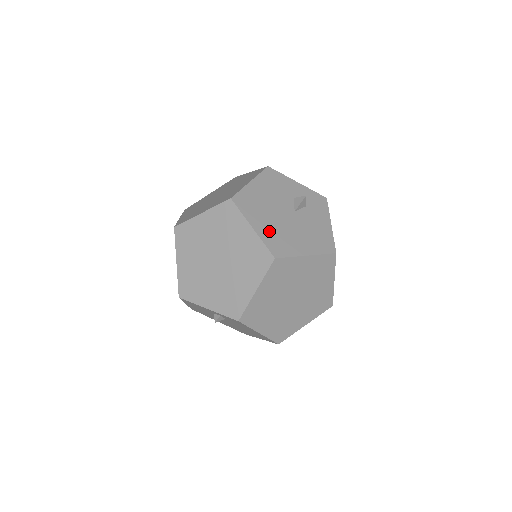
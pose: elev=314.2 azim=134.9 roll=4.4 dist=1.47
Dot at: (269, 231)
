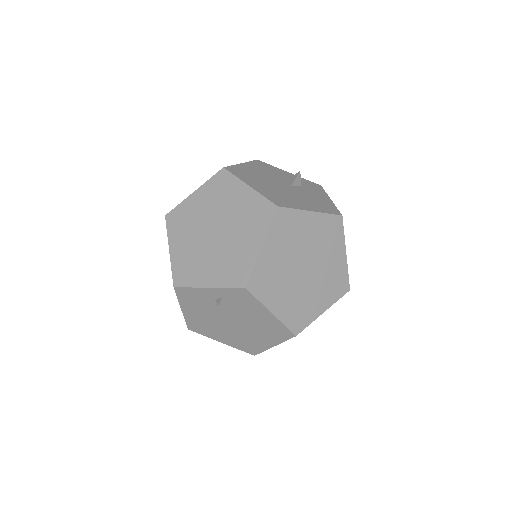
Dot at: (267, 191)
